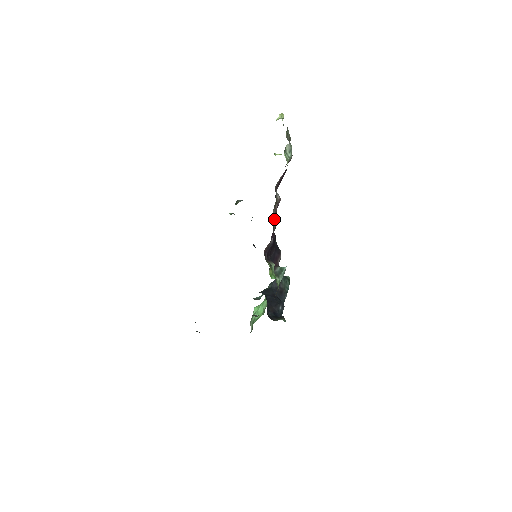
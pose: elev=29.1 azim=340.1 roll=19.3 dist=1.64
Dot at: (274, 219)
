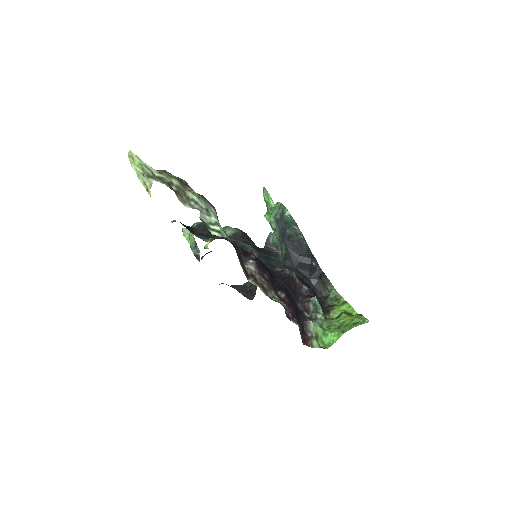
Dot at: (272, 290)
